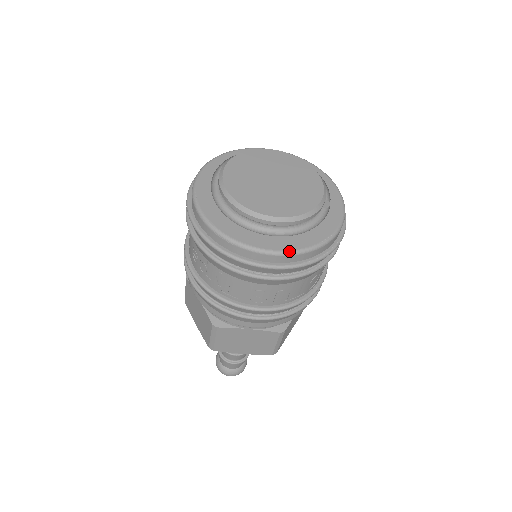
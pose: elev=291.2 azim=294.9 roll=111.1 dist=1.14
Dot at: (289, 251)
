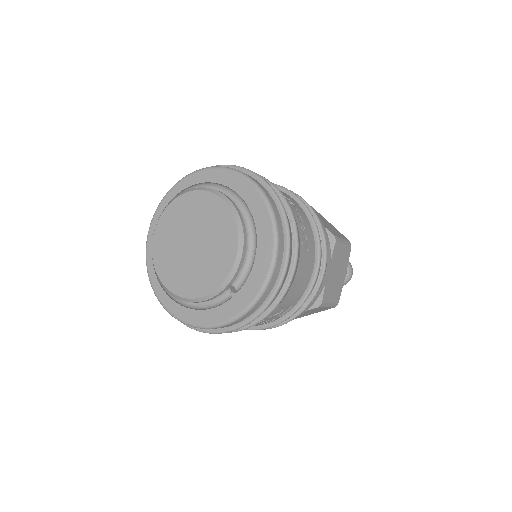
Dot at: (170, 313)
